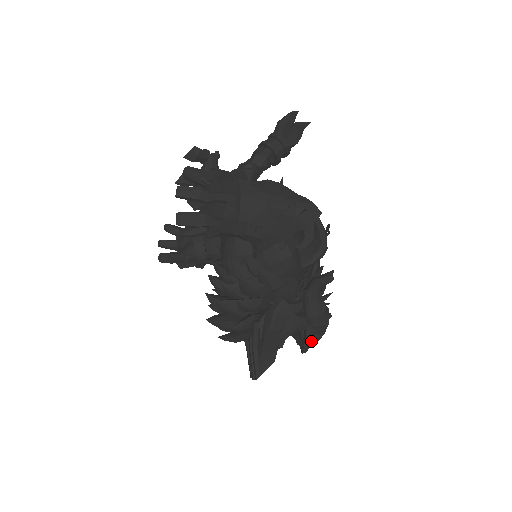
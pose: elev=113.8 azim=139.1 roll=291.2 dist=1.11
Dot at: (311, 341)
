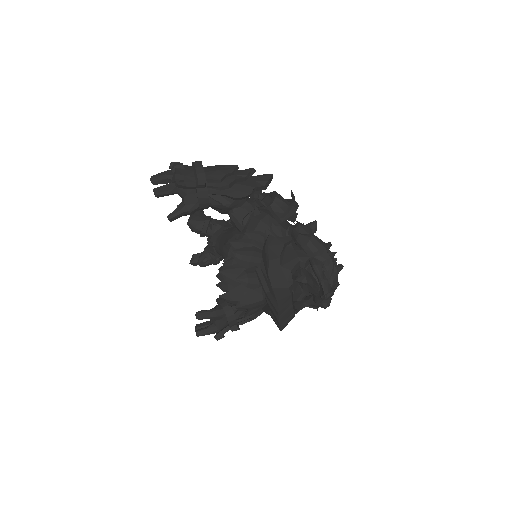
Dot at: (327, 280)
